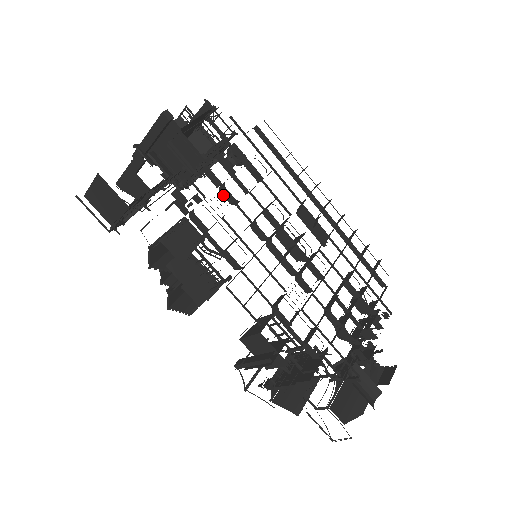
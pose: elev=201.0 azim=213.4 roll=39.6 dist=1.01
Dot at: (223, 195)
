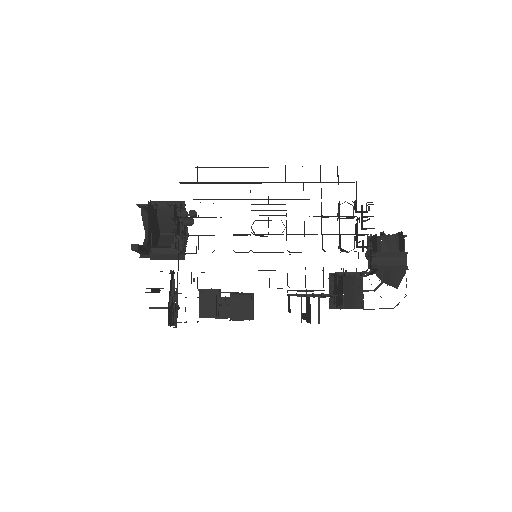
Dot at: occluded
